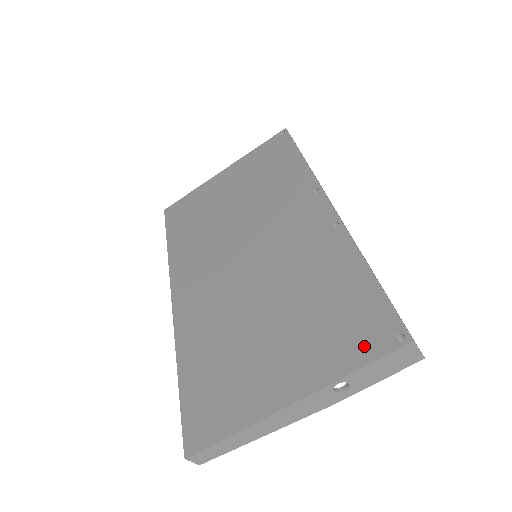
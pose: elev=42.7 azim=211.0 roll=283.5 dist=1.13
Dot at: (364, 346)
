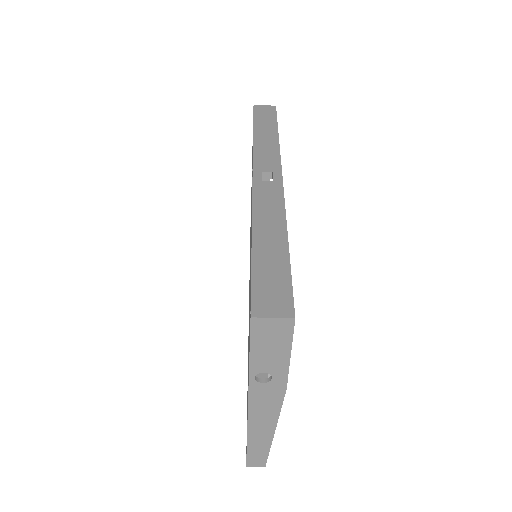
Dot at: occluded
